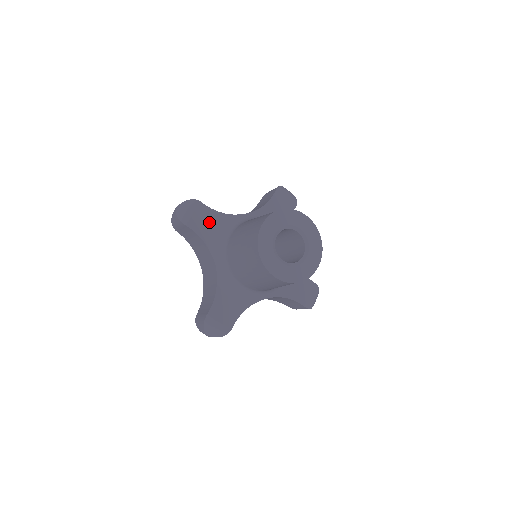
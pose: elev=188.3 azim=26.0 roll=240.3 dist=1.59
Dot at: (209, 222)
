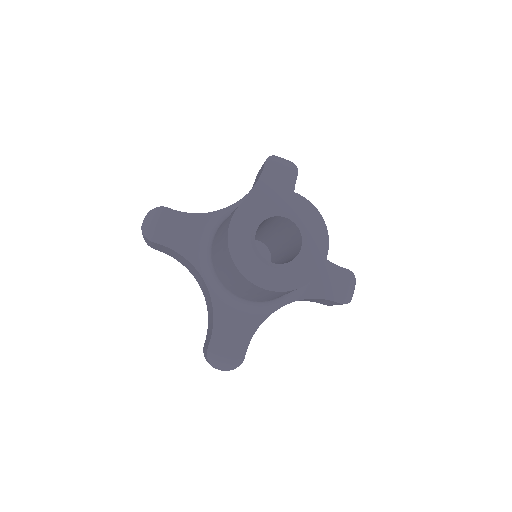
Dot at: (184, 230)
